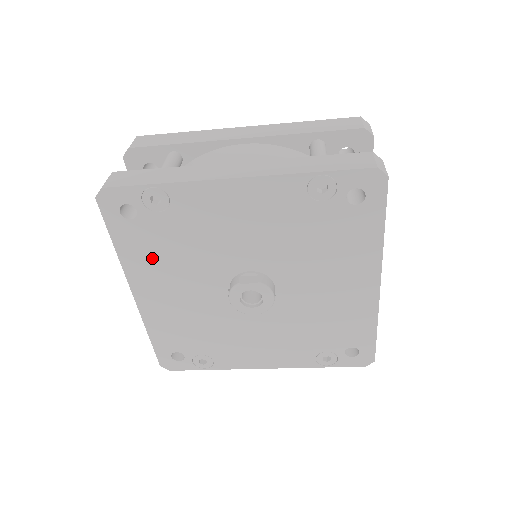
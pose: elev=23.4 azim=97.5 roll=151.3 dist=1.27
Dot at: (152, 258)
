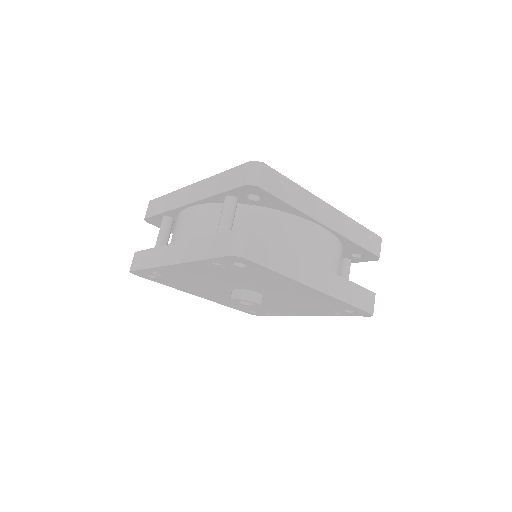
Dot at: (185, 287)
